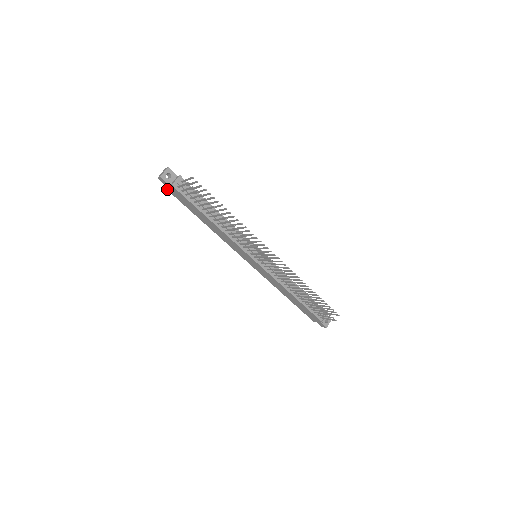
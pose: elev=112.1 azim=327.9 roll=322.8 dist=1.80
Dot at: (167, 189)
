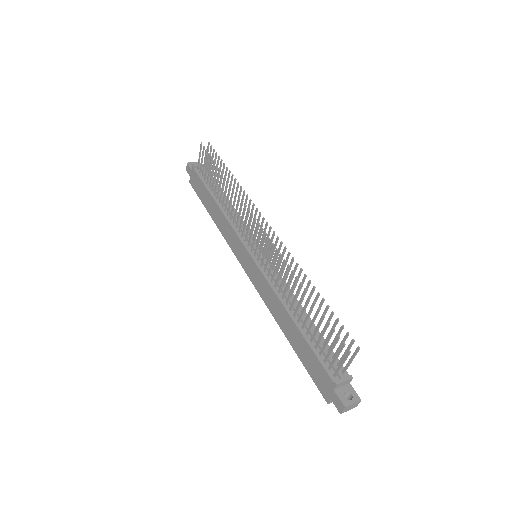
Dot at: (191, 184)
